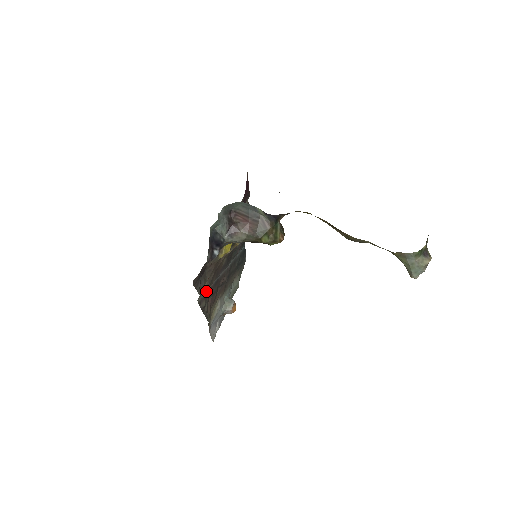
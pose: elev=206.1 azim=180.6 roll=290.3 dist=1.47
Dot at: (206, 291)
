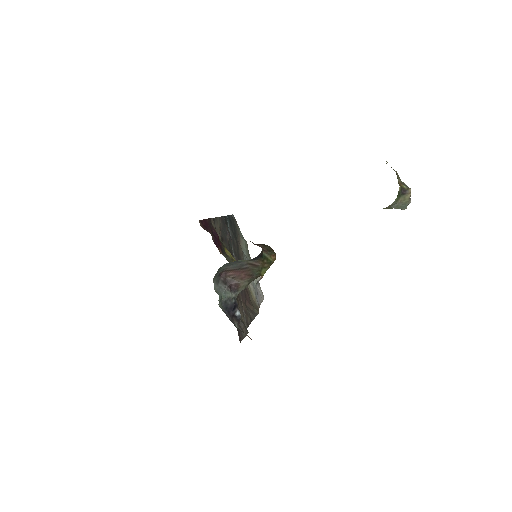
Dot at: (243, 311)
